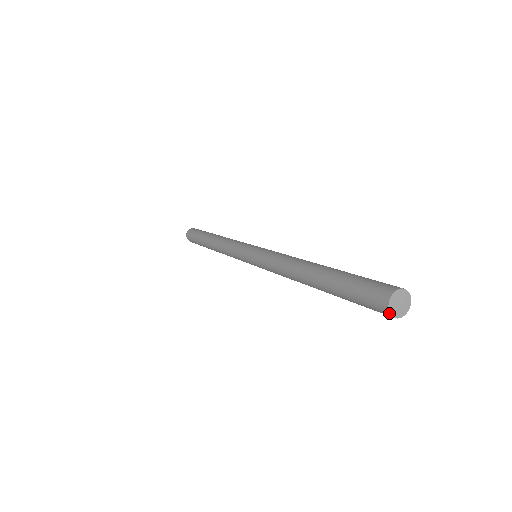
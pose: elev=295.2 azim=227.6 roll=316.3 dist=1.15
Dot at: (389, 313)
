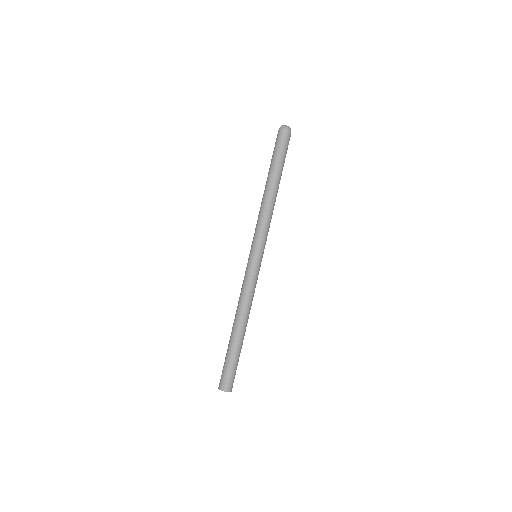
Dot at: (218, 388)
